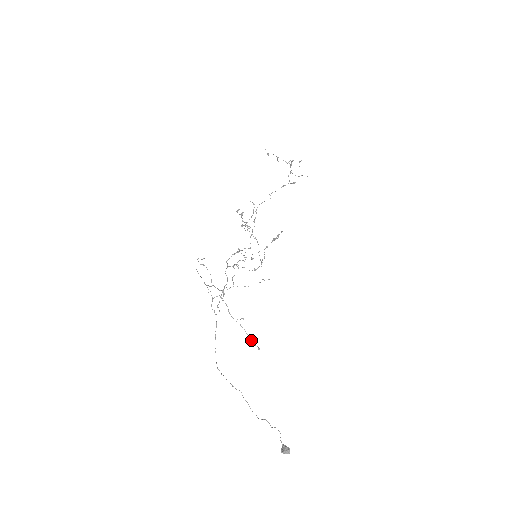
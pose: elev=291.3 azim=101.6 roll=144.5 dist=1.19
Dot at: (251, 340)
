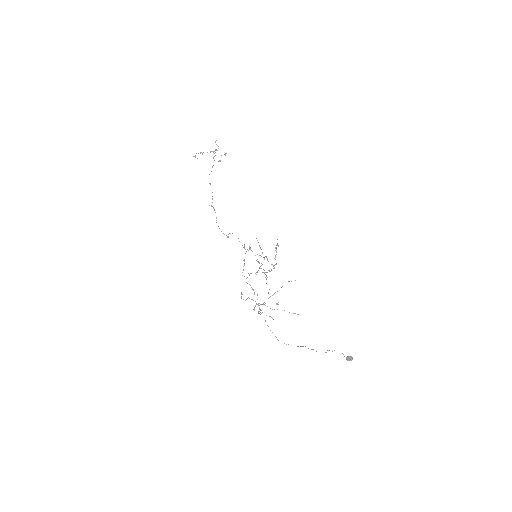
Dot at: occluded
